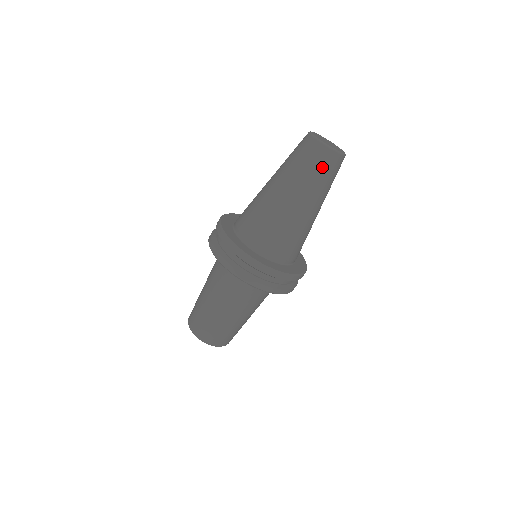
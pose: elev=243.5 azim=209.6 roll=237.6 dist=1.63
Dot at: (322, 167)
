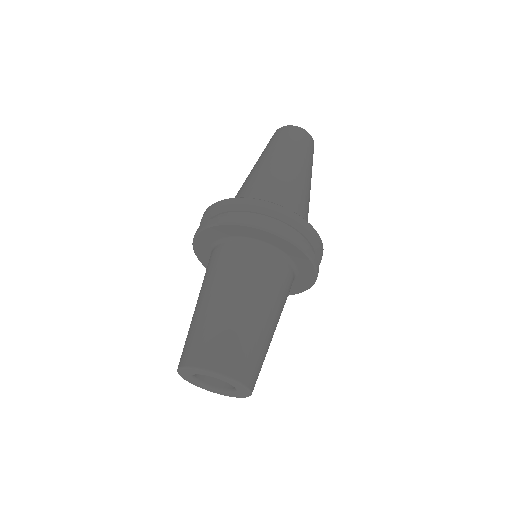
Dot at: (297, 138)
